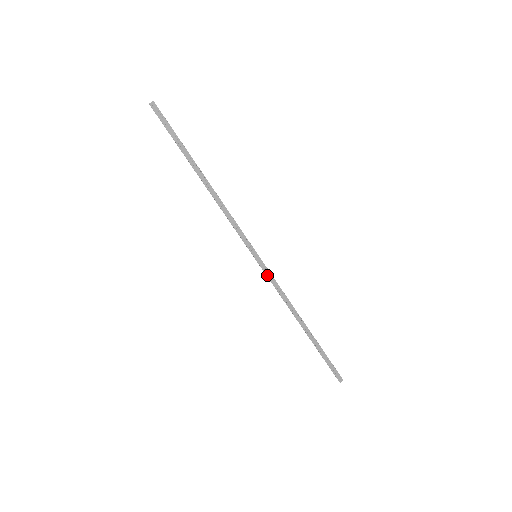
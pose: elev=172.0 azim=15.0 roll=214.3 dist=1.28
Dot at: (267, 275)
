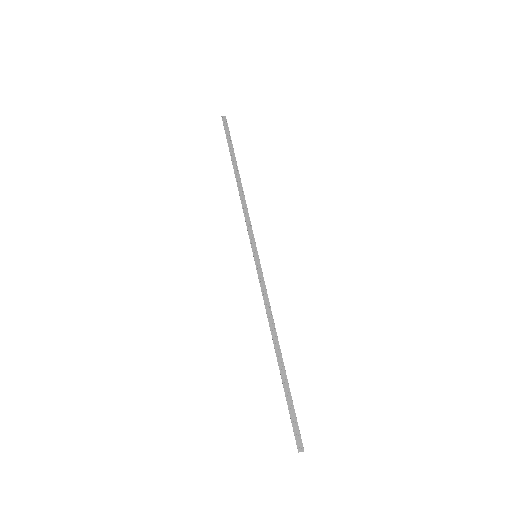
Dot at: (259, 278)
